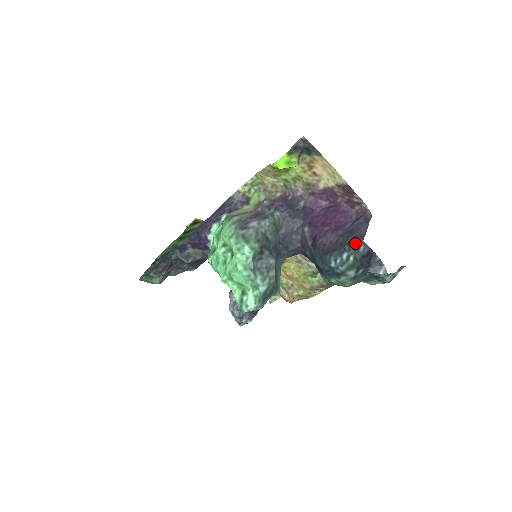
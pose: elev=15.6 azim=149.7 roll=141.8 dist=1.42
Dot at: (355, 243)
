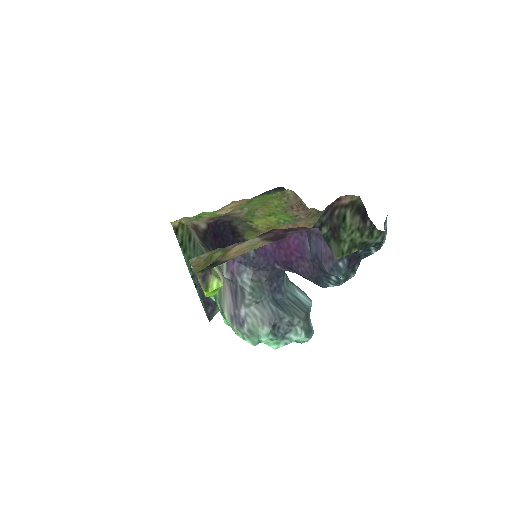
Dot at: (331, 269)
